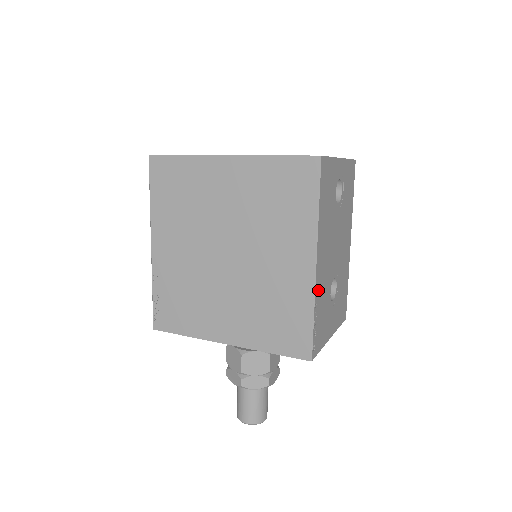
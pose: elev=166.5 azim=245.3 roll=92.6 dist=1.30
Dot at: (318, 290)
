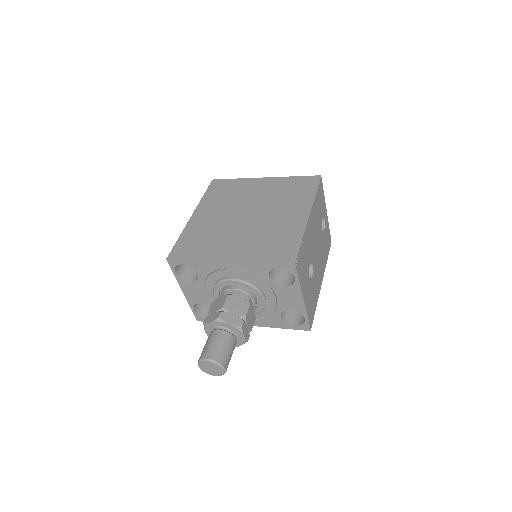
Dot at: (306, 234)
